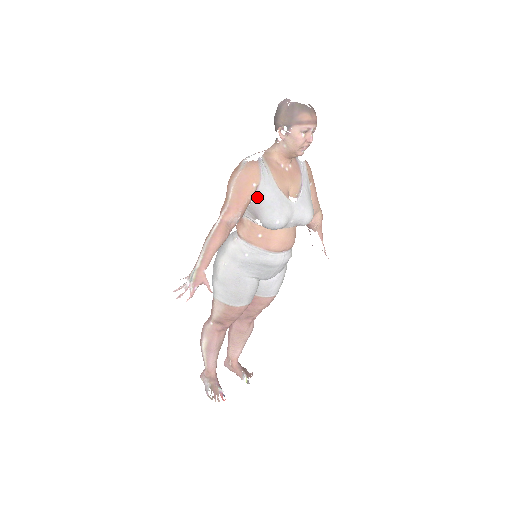
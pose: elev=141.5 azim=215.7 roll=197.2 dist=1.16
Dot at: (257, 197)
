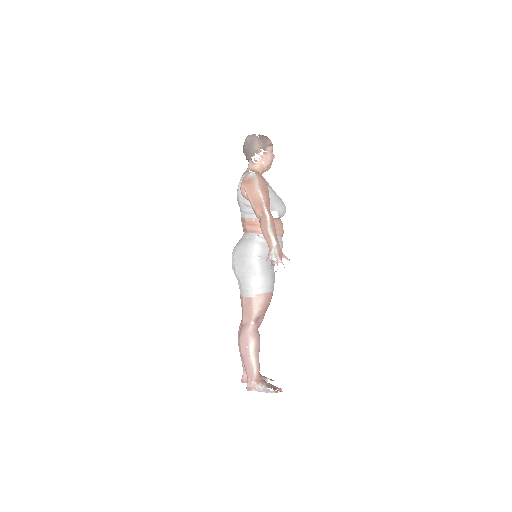
Dot at: (269, 195)
